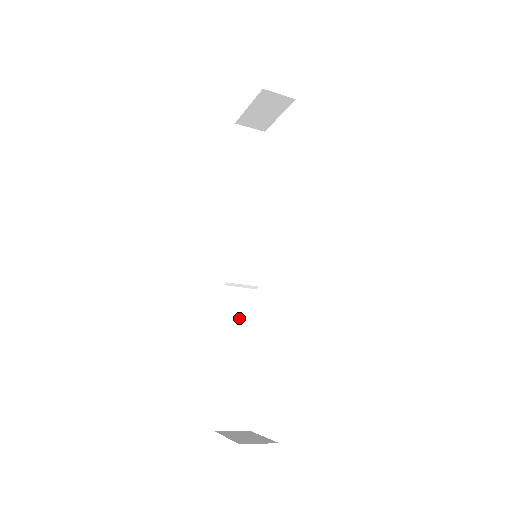
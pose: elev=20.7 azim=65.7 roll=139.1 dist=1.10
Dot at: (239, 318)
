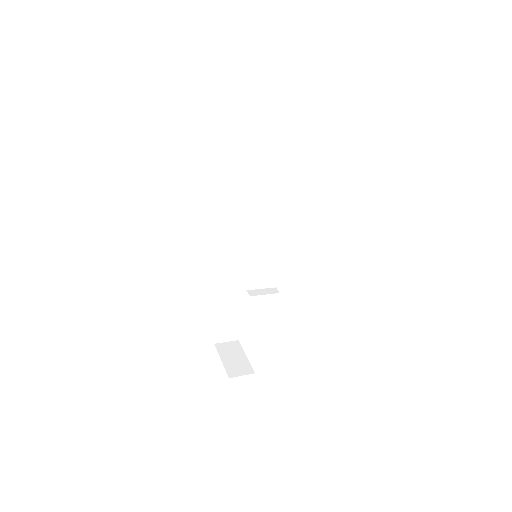
Dot at: (238, 279)
